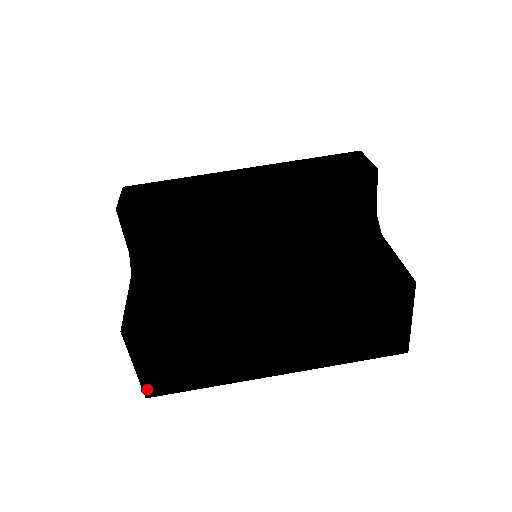
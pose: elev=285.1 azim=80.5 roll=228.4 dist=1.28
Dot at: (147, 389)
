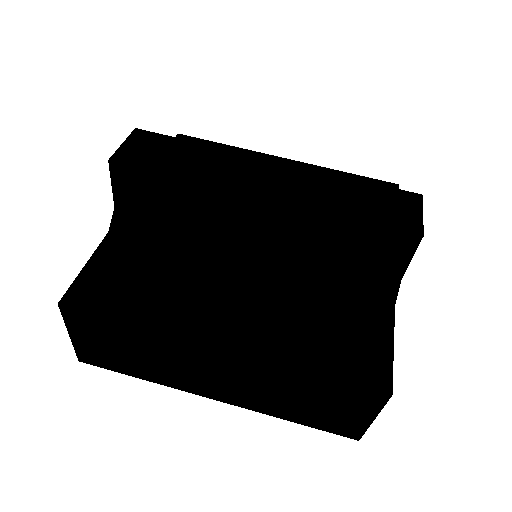
Dot at: (81, 355)
